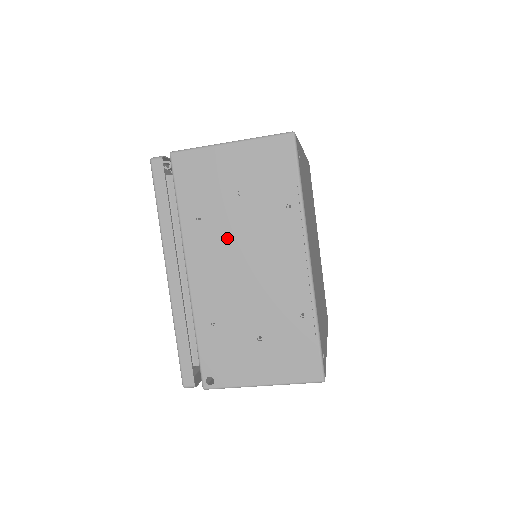
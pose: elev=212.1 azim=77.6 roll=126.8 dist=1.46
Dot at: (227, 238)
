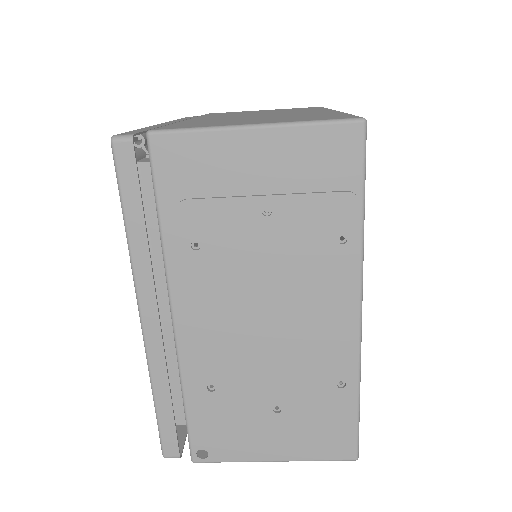
Dot at: (239, 277)
